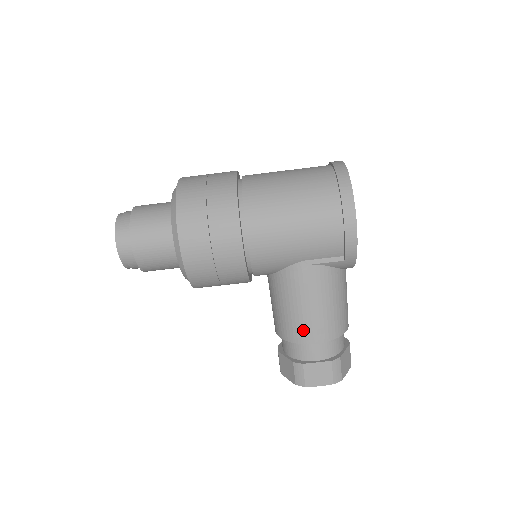
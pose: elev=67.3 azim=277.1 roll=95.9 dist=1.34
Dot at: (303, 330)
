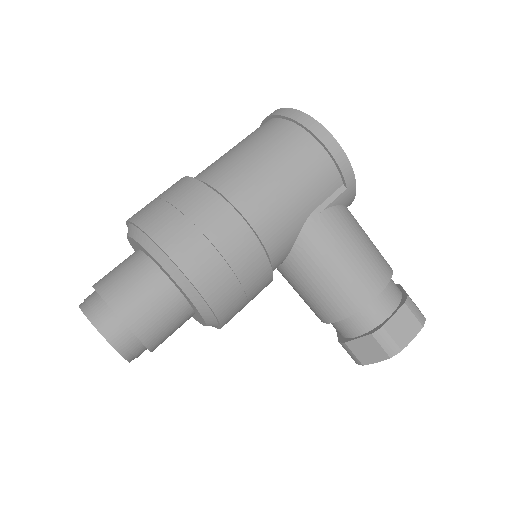
Dot at: (359, 288)
